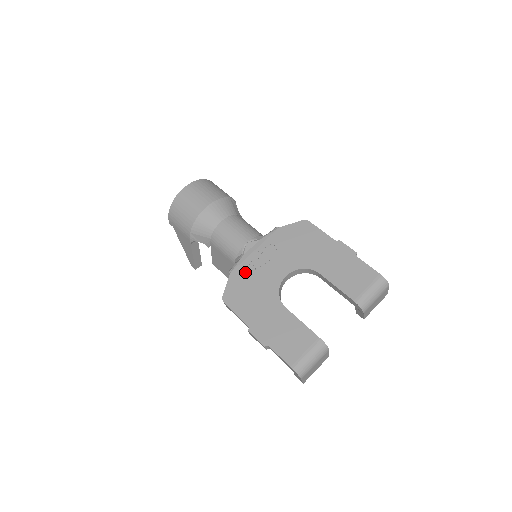
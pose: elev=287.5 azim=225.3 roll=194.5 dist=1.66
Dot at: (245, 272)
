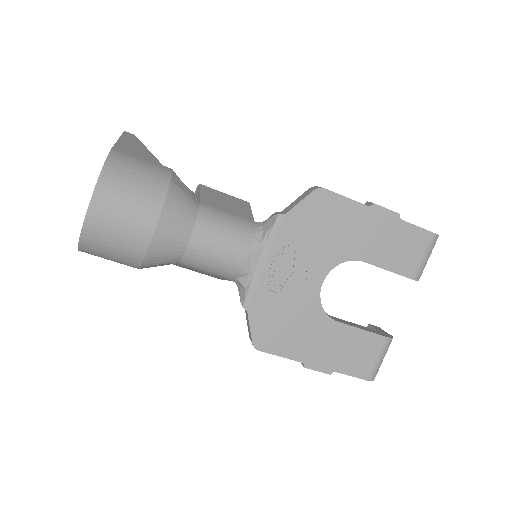
Dot at: (267, 300)
